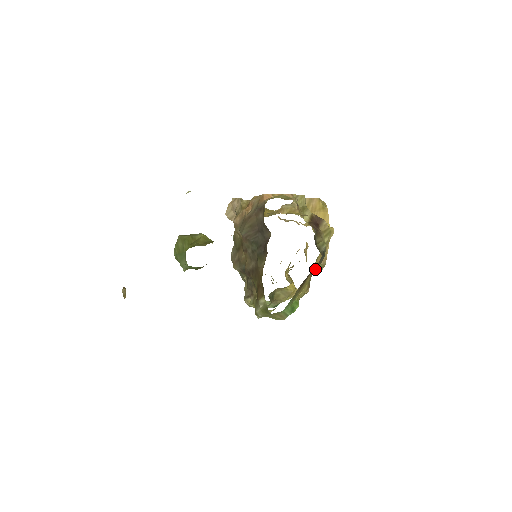
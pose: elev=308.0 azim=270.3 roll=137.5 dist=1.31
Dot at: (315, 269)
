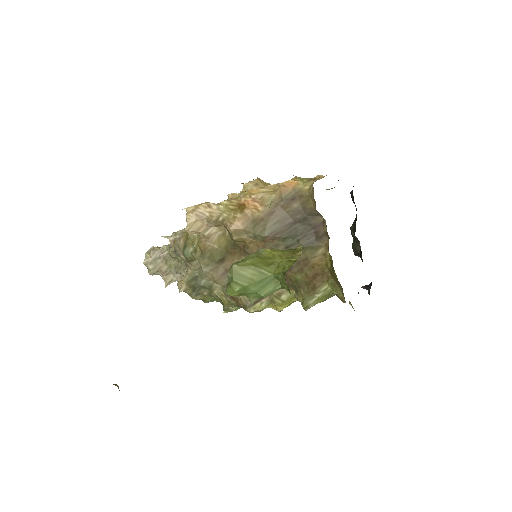
Dot at: occluded
